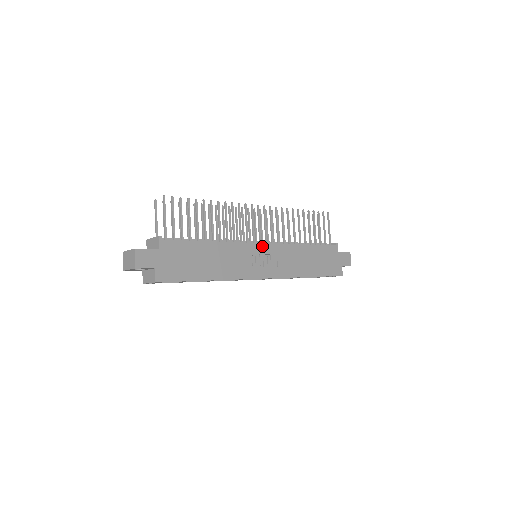
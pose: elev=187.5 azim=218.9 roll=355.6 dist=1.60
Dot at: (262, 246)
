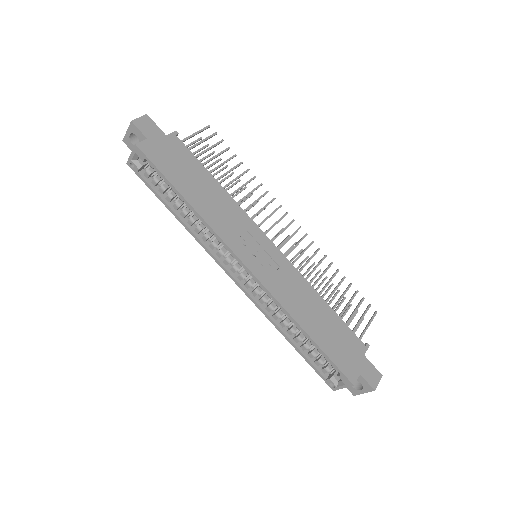
Dot at: (269, 243)
